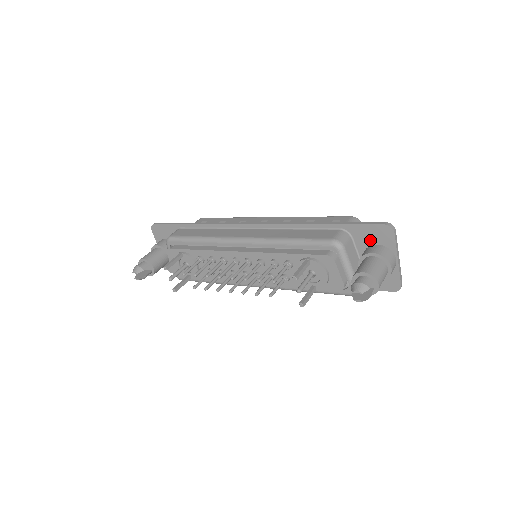
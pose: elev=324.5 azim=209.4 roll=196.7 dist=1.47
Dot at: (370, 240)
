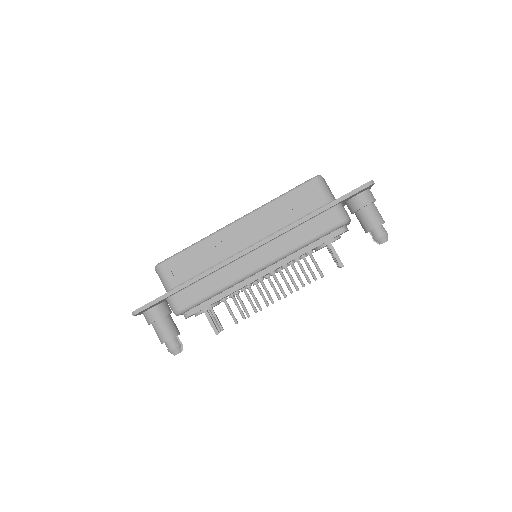
Dot at: (355, 196)
